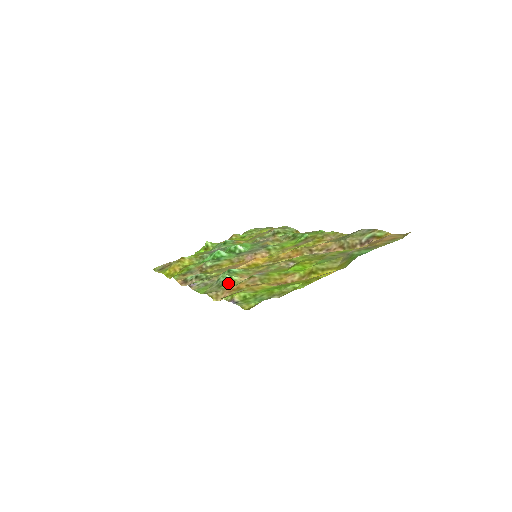
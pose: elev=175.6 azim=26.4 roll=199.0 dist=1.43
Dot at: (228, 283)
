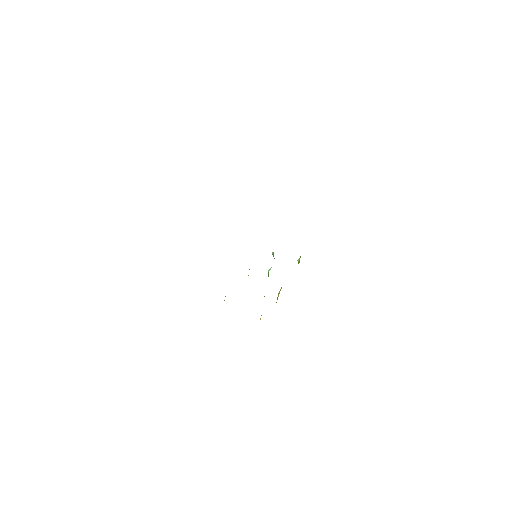
Dot at: occluded
